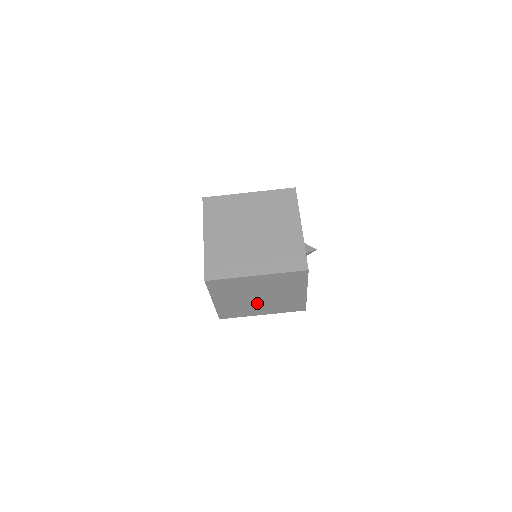
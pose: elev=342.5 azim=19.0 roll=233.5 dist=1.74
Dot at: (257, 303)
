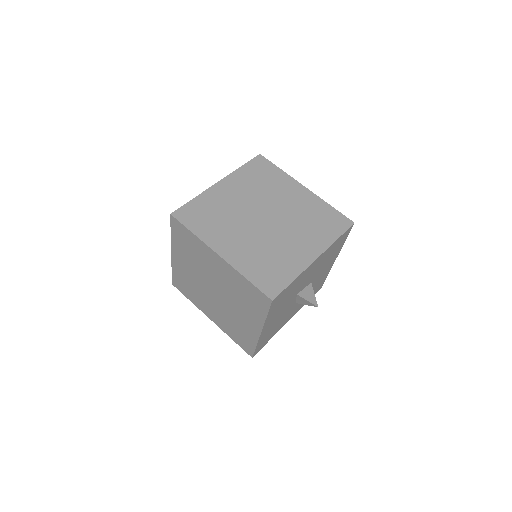
Dot at: (210, 297)
